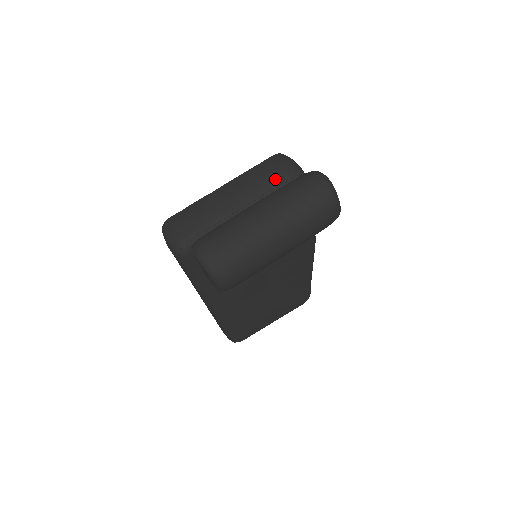
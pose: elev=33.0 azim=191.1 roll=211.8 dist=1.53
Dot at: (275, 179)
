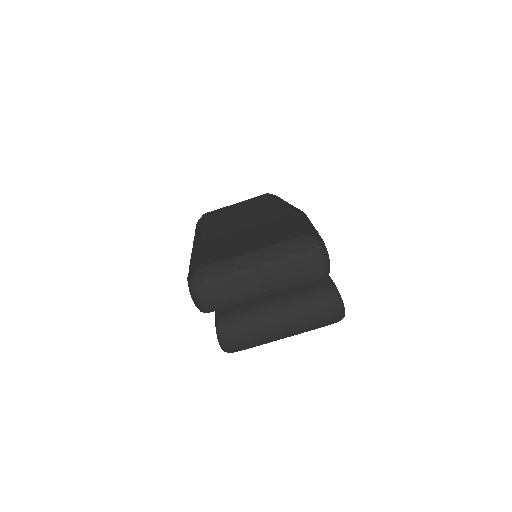
Dot at: (304, 279)
